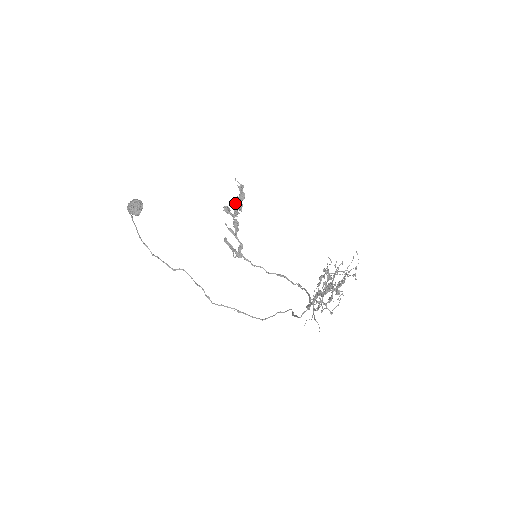
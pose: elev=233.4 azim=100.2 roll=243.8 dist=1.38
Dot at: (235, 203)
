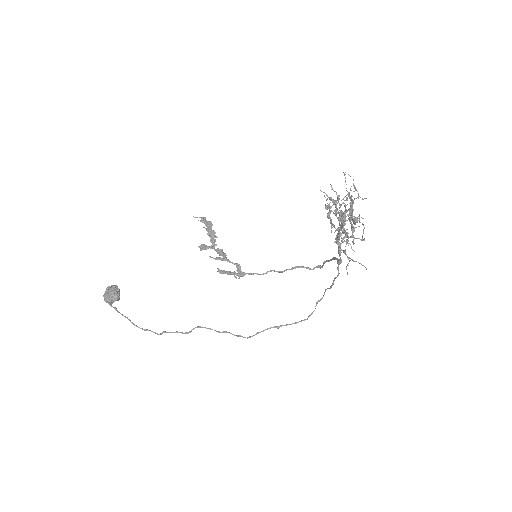
Dot at: occluded
